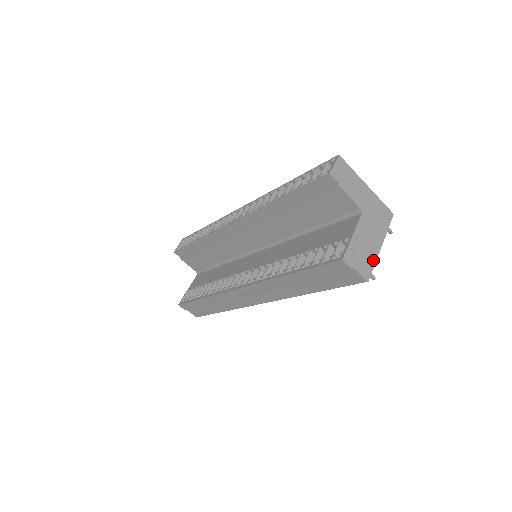
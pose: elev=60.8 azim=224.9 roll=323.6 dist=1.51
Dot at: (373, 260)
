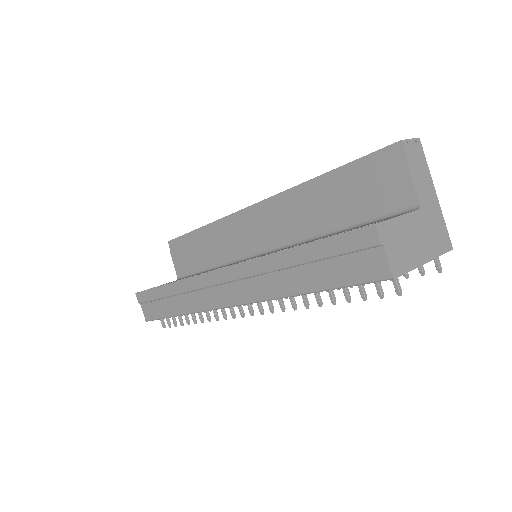
Dot at: (410, 265)
